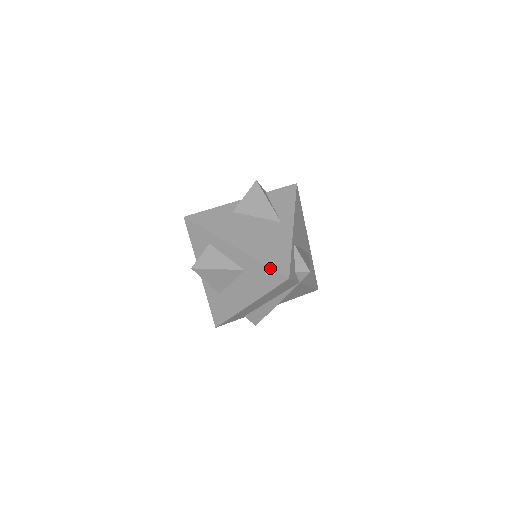
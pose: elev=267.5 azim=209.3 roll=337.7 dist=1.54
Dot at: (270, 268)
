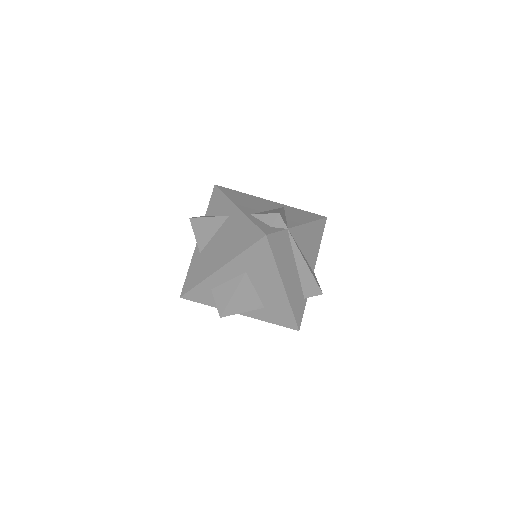
Dot at: (250, 247)
